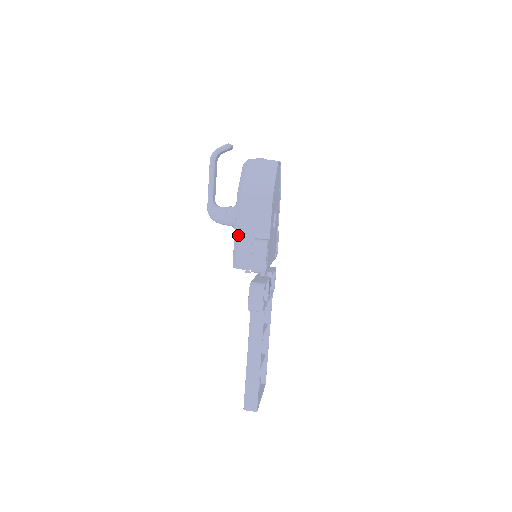
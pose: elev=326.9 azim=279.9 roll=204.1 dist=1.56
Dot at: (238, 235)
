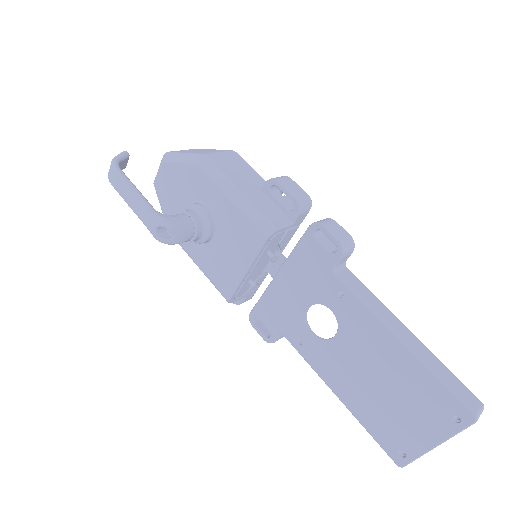
Dot at: (241, 194)
